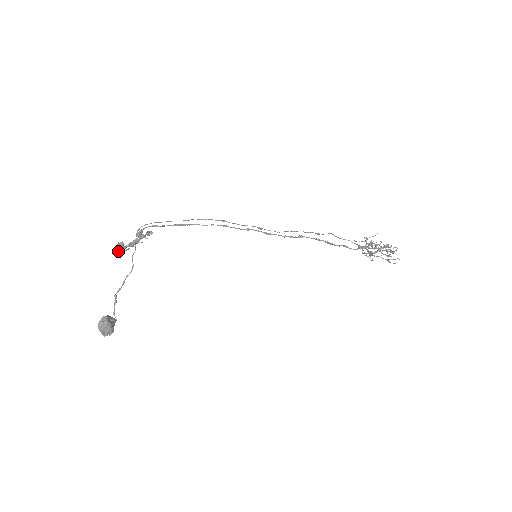
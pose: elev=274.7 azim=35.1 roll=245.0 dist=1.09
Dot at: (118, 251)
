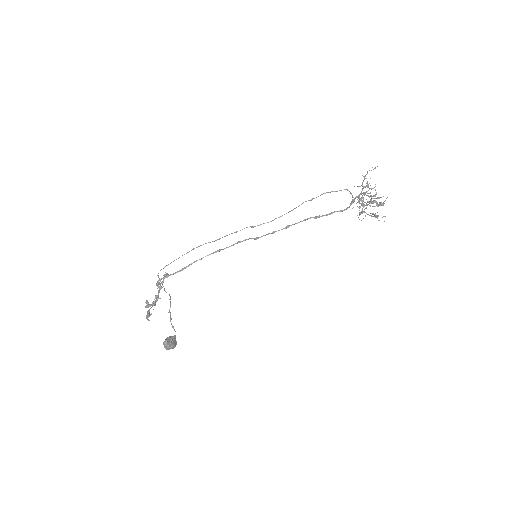
Dot at: (146, 315)
